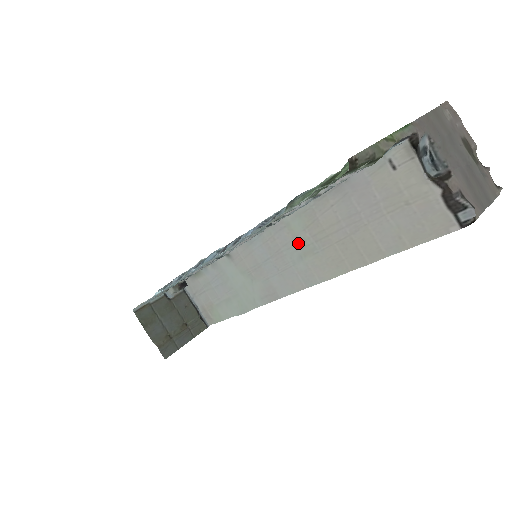
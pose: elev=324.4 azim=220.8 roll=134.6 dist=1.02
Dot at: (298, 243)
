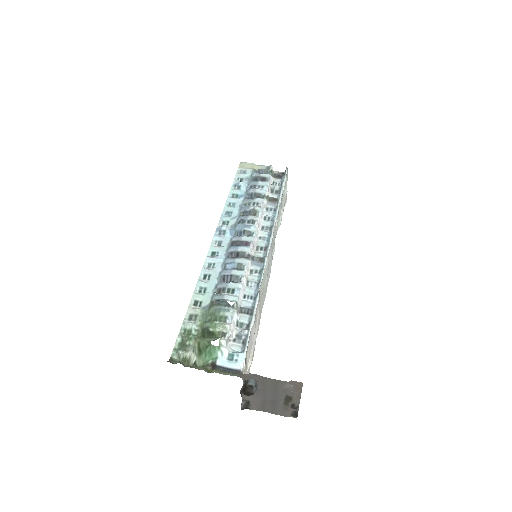
Dot at: occluded
